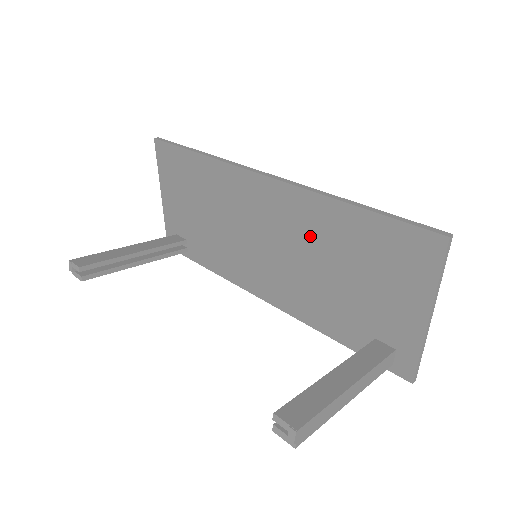
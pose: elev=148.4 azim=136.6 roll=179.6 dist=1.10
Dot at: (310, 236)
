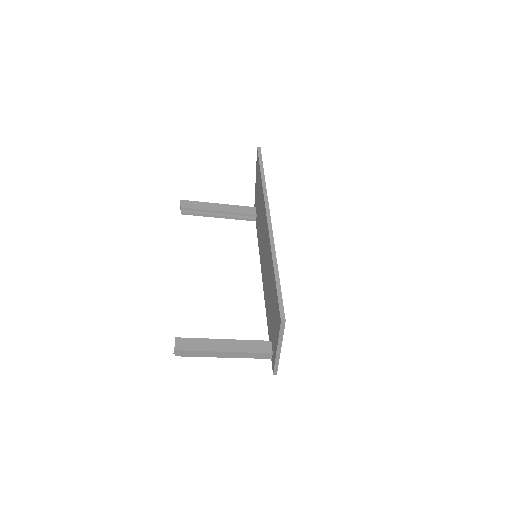
Dot at: (269, 267)
